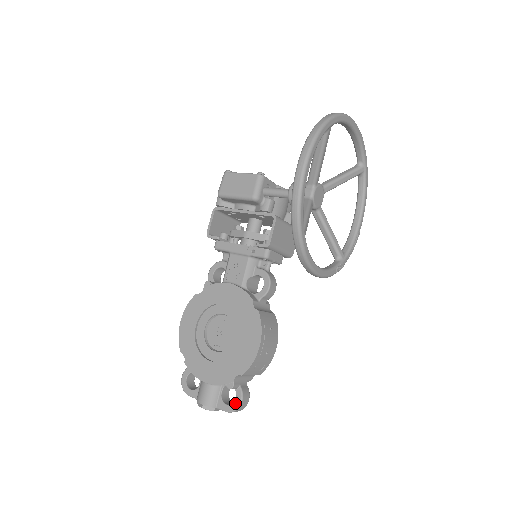
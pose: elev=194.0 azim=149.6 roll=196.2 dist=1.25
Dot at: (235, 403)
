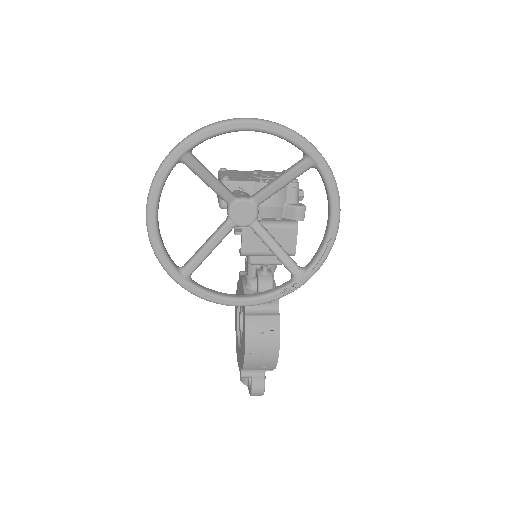
Dot at: (250, 389)
